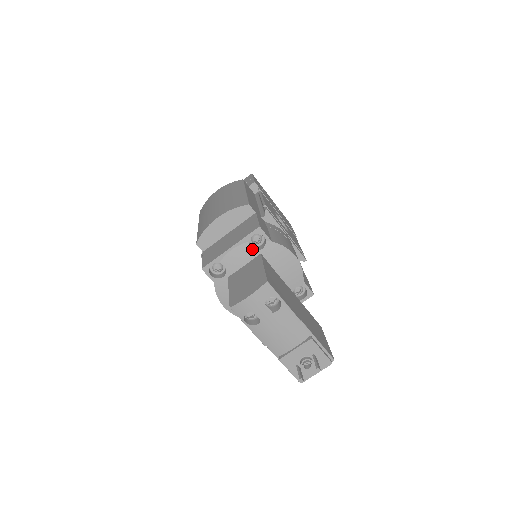
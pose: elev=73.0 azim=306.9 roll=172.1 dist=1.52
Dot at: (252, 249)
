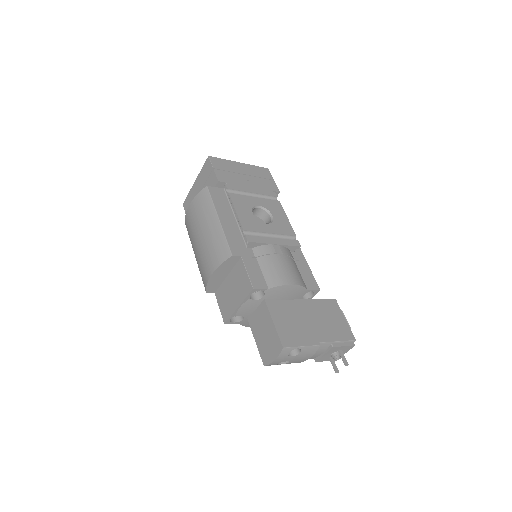
Dot at: (256, 300)
